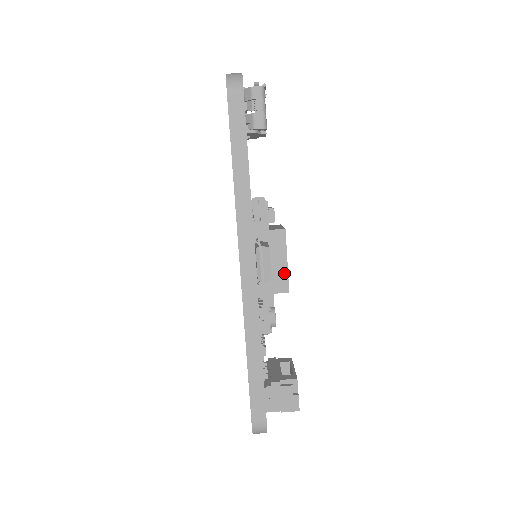
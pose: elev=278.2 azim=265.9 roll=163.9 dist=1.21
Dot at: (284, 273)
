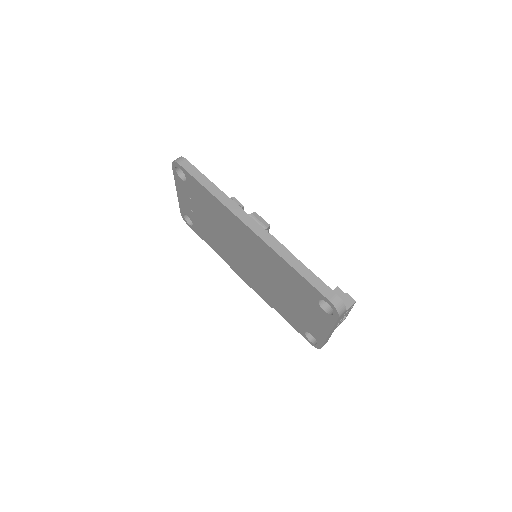
Dot at: occluded
